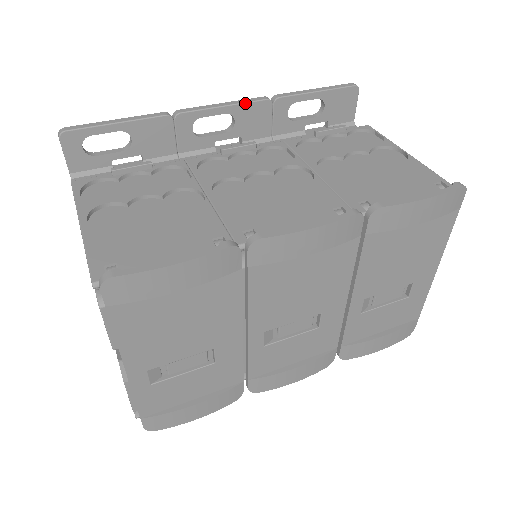
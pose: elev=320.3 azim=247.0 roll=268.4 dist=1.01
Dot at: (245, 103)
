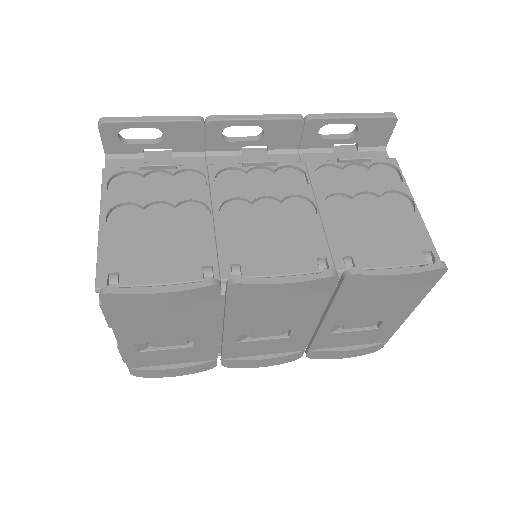
Dot at: (277, 119)
